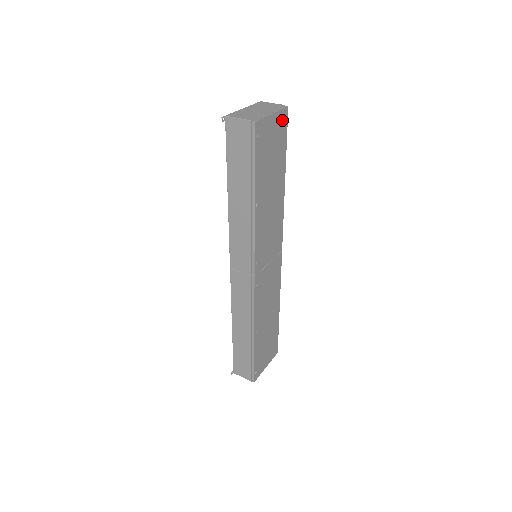
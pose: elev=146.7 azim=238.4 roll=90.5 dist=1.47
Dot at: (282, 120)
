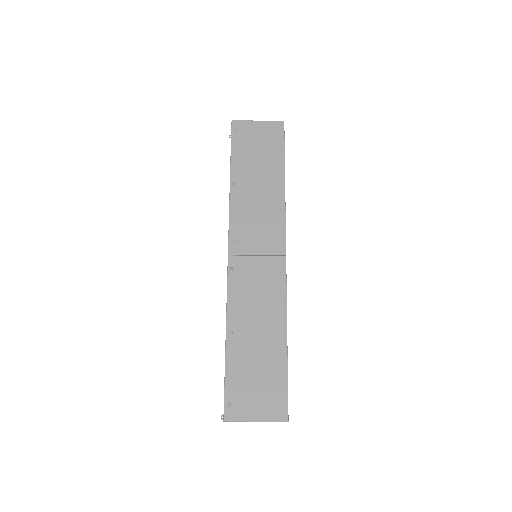
Dot at: (275, 129)
